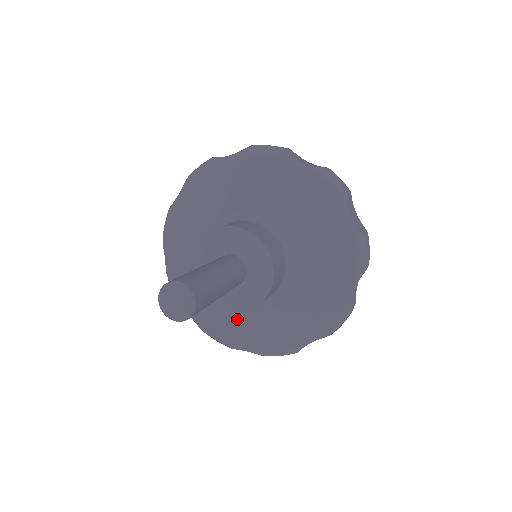
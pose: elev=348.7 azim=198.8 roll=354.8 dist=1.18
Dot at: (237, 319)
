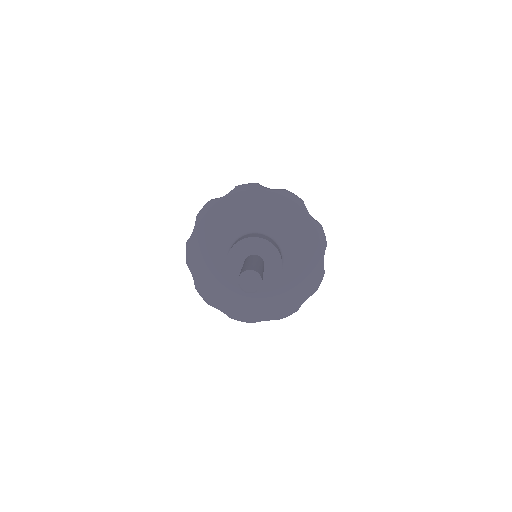
Dot at: (255, 300)
